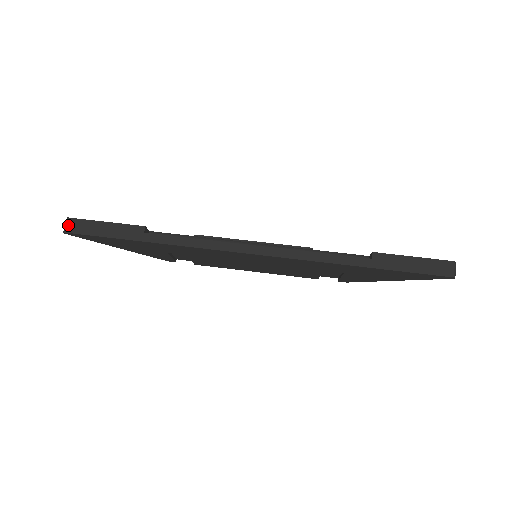
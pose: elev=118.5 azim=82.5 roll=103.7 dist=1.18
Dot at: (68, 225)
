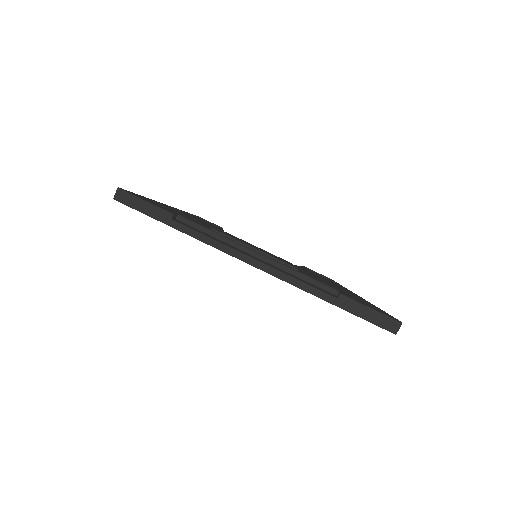
Dot at: (117, 194)
